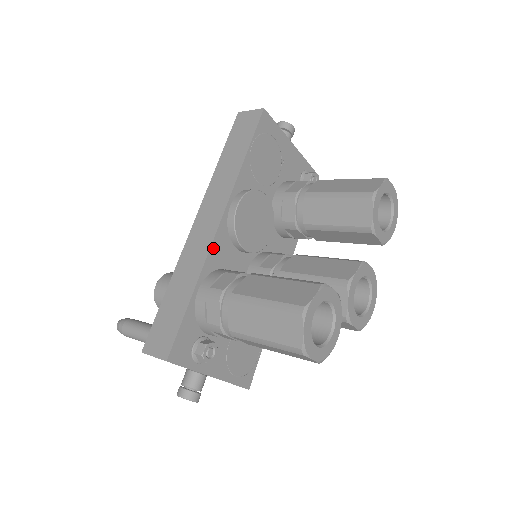
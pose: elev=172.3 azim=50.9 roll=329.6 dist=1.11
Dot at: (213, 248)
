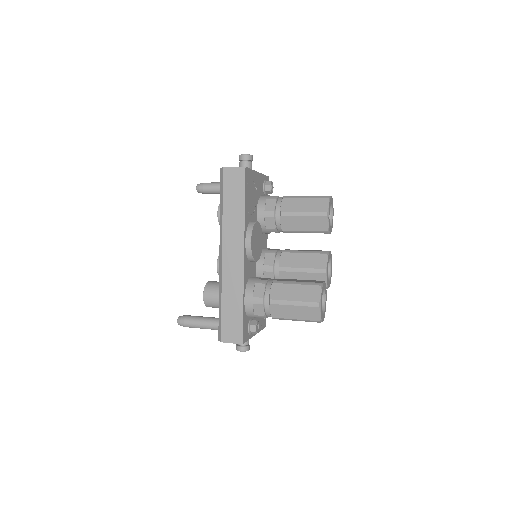
Dot at: (244, 272)
